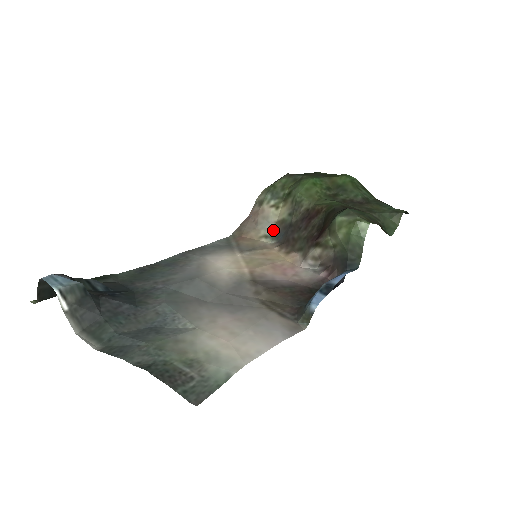
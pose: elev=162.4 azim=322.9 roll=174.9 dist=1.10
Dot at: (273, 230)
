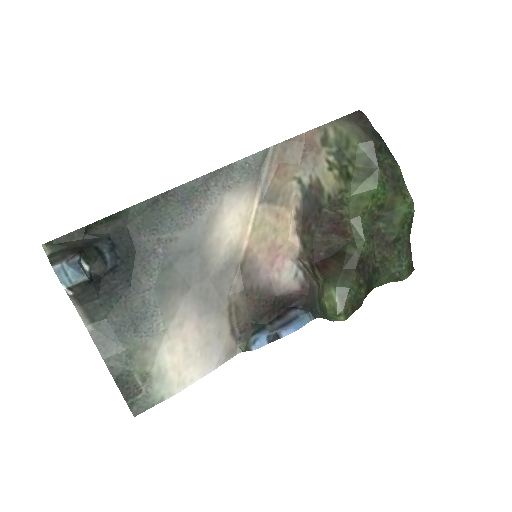
Dot at: (310, 181)
